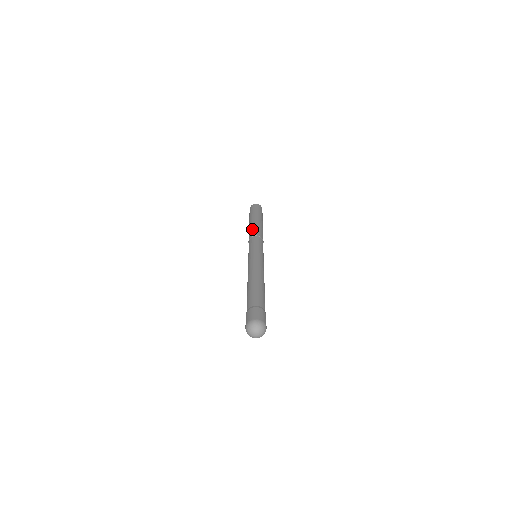
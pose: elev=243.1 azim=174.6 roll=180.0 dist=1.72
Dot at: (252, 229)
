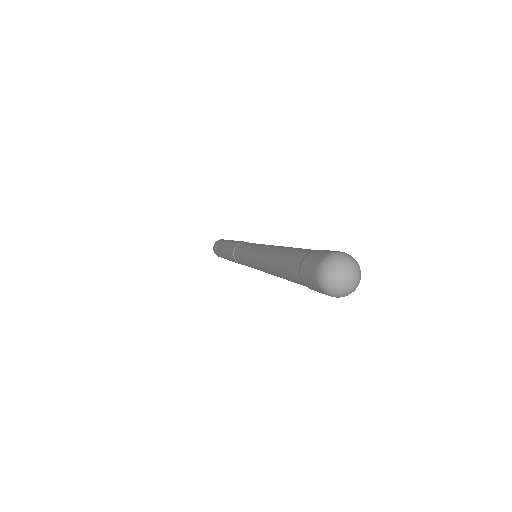
Dot at: occluded
